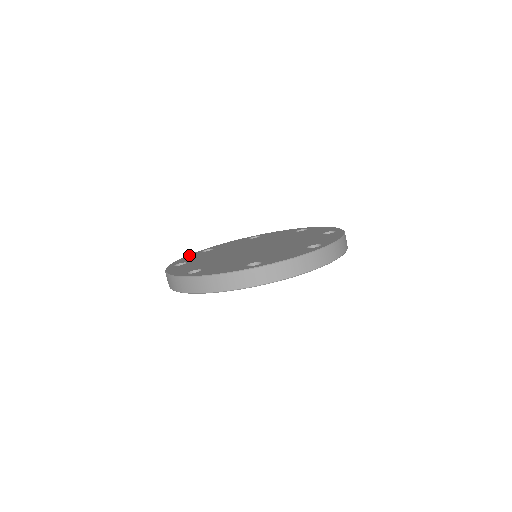
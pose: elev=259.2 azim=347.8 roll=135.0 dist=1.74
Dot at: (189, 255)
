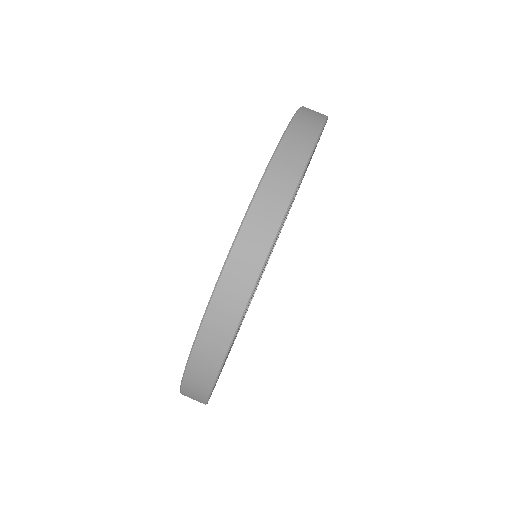
Dot at: occluded
